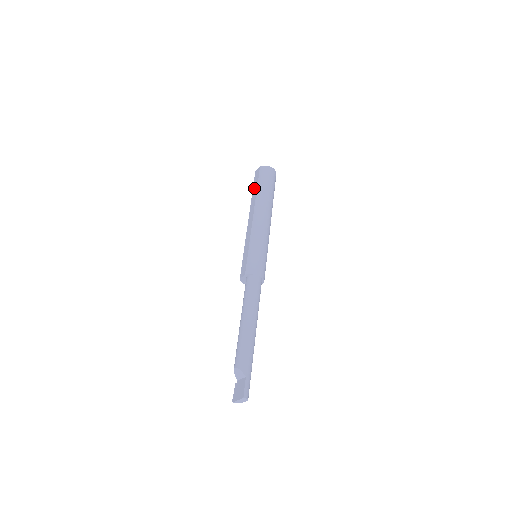
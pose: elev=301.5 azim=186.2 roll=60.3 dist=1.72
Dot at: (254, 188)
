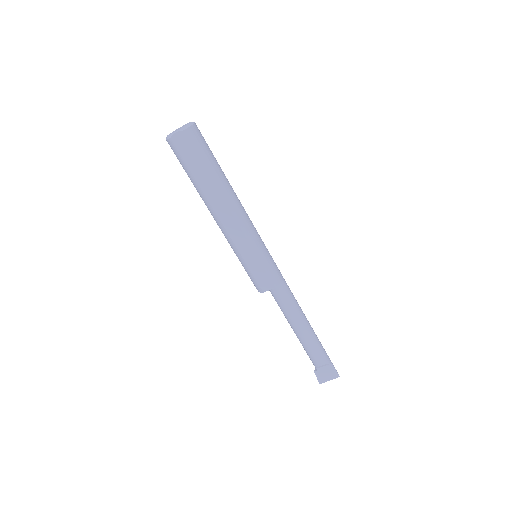
Dot at: (196, 170)
